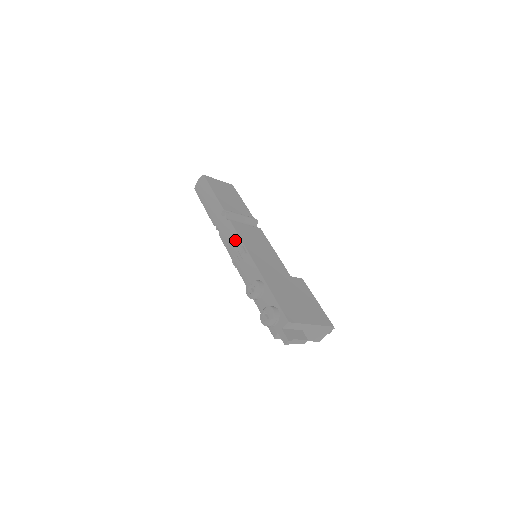
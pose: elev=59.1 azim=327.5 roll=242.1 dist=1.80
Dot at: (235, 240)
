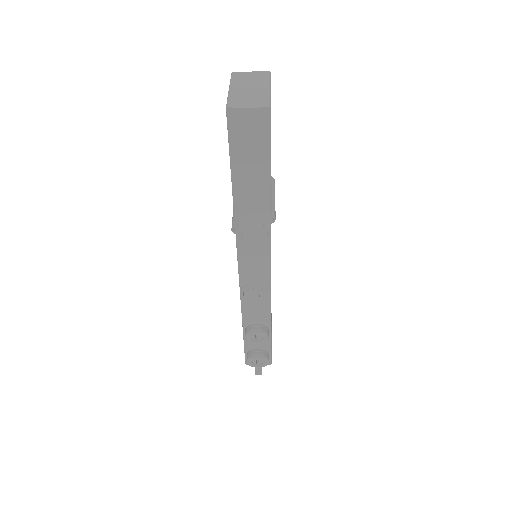
Dot at: (263, 272)
